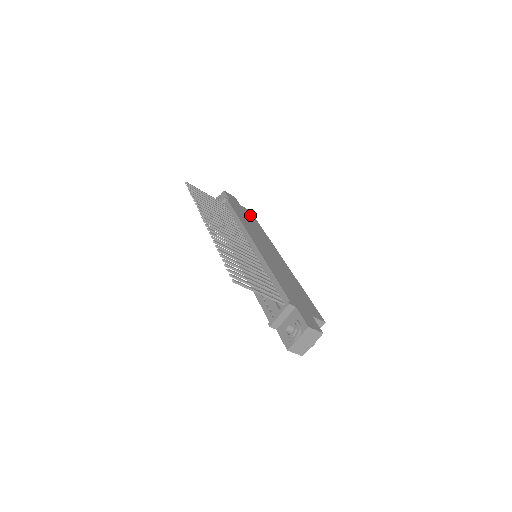
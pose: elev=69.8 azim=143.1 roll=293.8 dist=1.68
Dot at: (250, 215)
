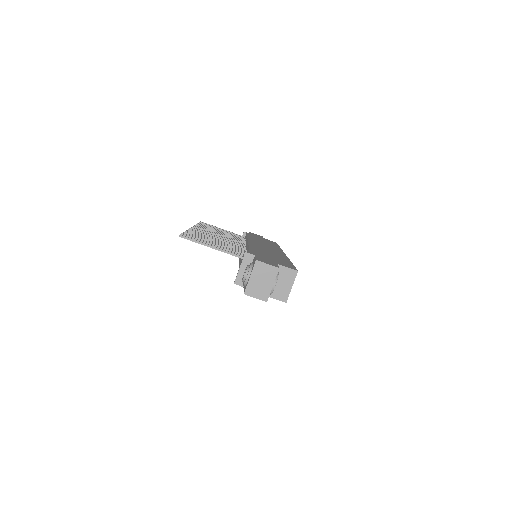
Dot at: occluded
